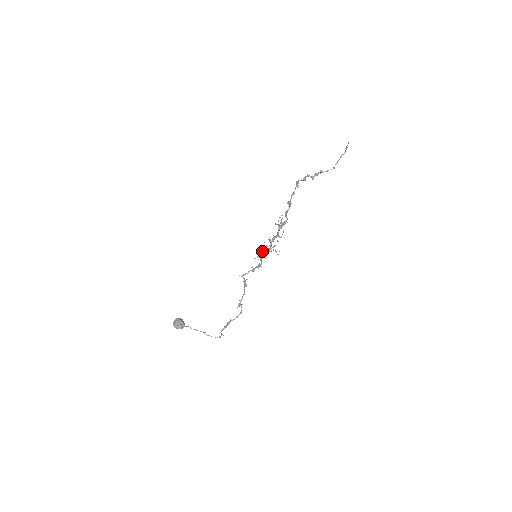
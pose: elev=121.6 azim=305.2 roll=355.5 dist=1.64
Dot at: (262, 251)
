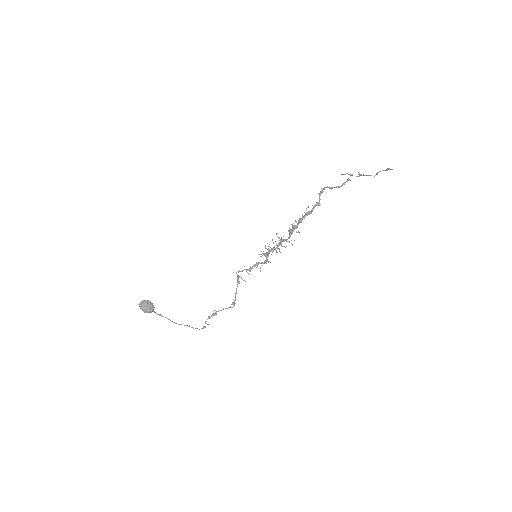
Dot at: (266, 255)
